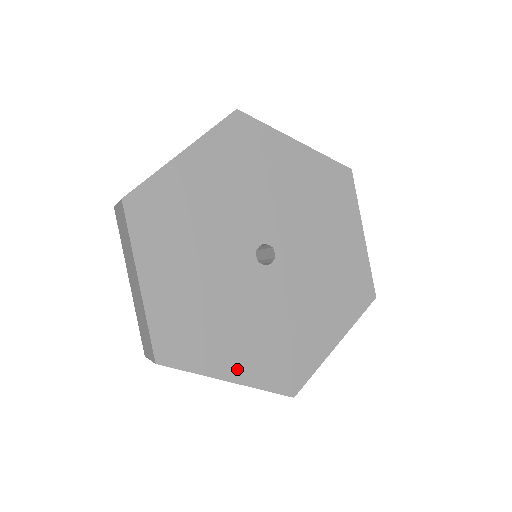
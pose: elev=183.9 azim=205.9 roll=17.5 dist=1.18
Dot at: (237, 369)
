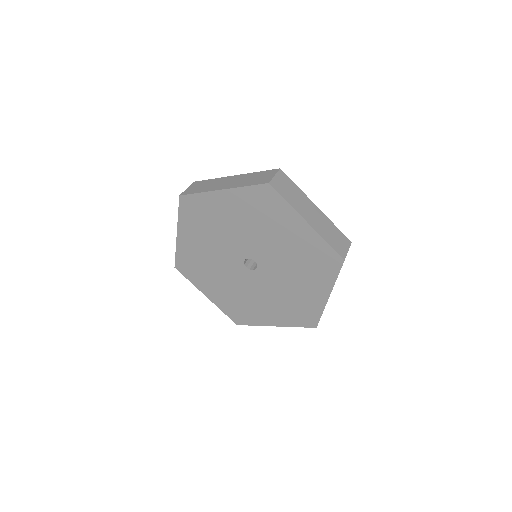
Dot at: (275, 320)
